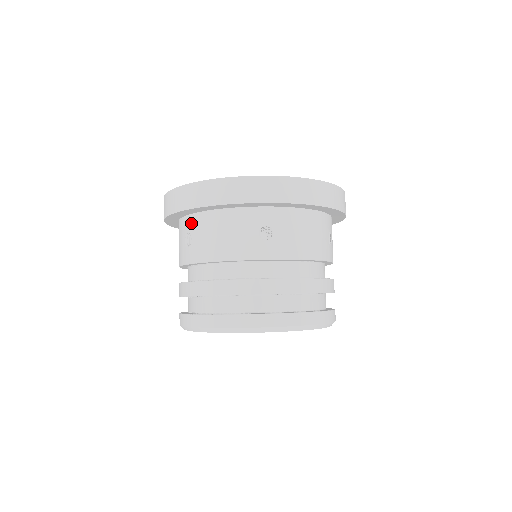
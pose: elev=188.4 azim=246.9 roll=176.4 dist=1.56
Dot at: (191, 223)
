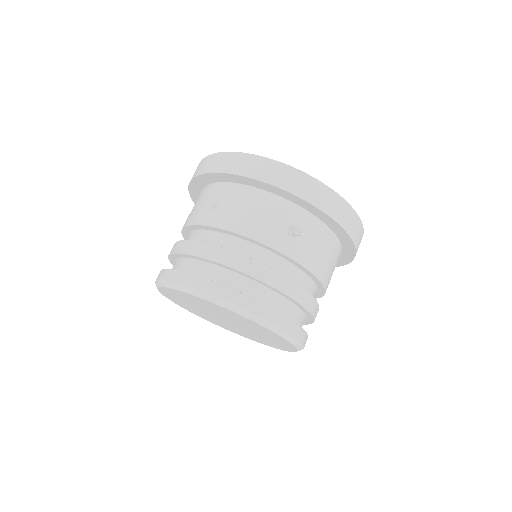
Dot at: occluded
